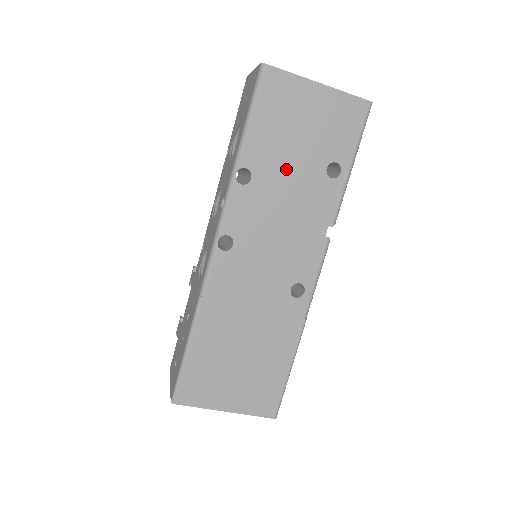
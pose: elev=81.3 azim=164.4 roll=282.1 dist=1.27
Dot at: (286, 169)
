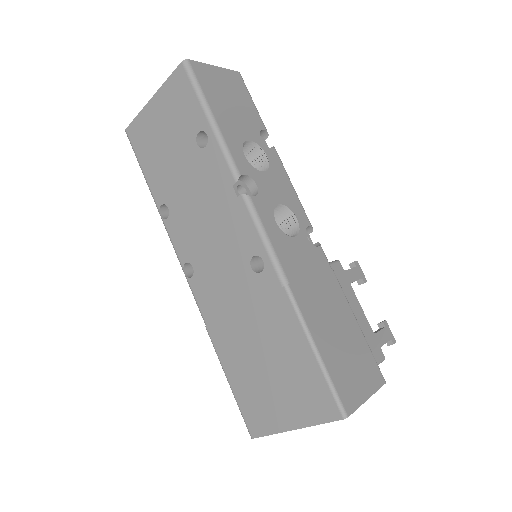
Dot at: (178, 178)
